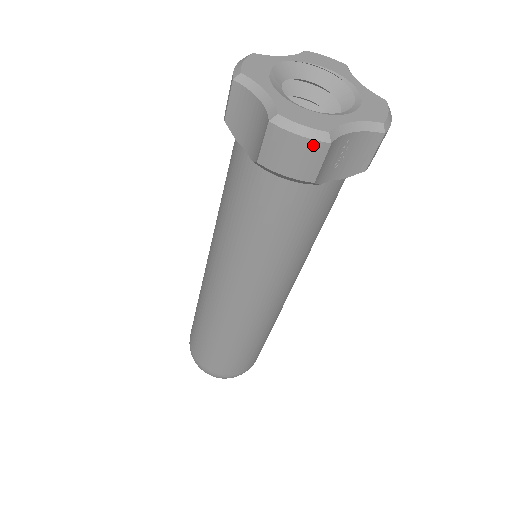
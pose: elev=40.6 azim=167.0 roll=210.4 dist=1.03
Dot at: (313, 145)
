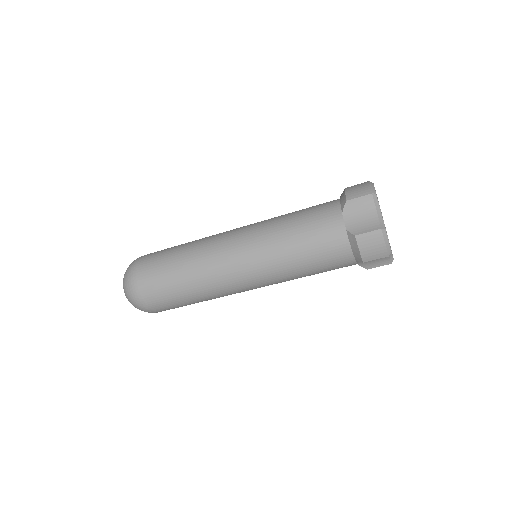
Dot at: (384, 251)
